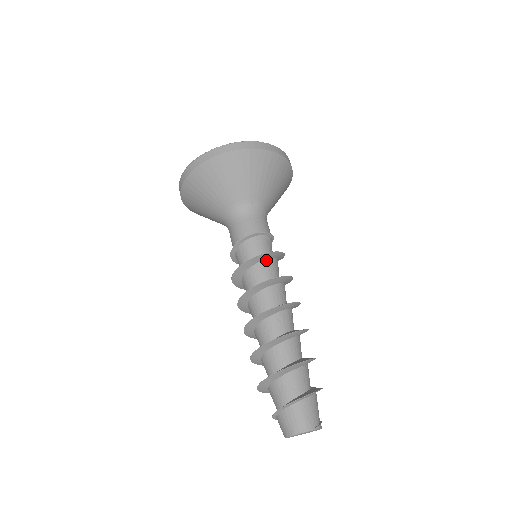
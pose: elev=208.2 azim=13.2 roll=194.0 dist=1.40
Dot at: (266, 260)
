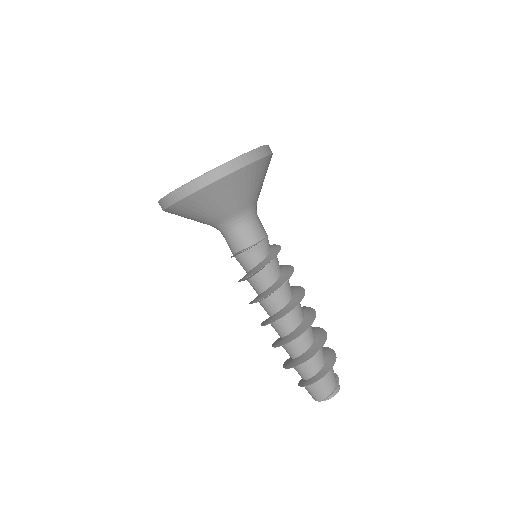
Dot at: (253, 277)
